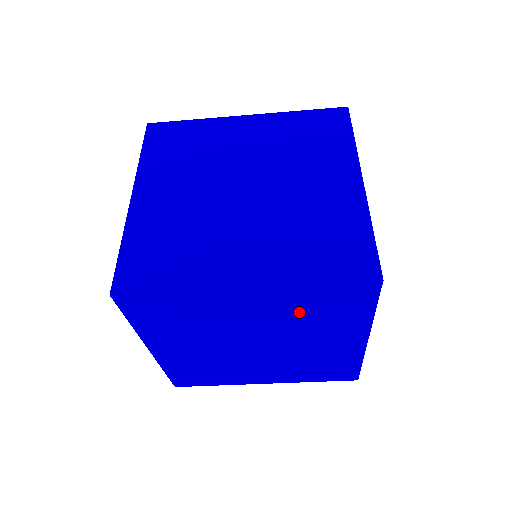
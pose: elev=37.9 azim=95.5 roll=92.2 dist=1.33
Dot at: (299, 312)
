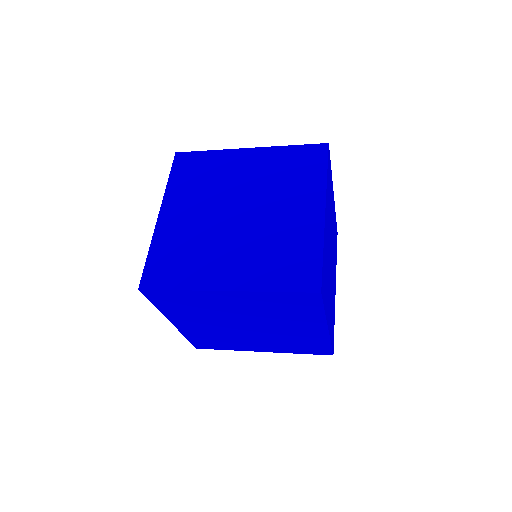
Dot at: occluded
